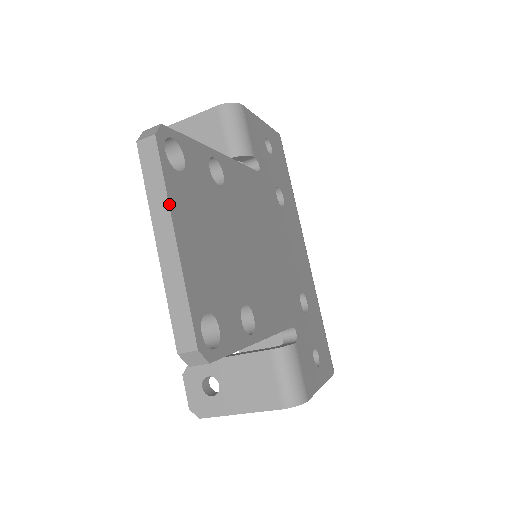
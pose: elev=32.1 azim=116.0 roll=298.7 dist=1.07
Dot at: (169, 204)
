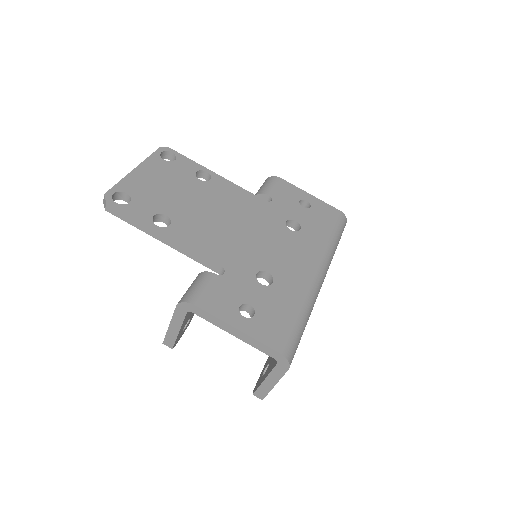
Dot at: (143, 161)
